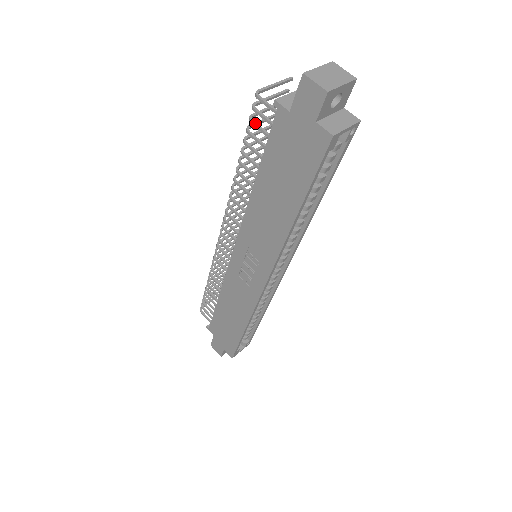
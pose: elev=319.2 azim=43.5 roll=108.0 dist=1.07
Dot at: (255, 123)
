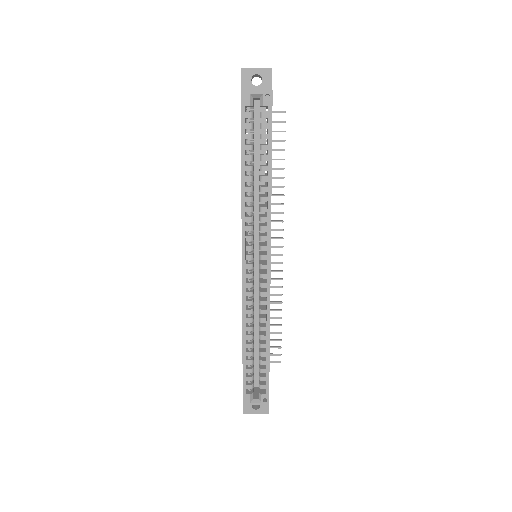
Dot at: occluded
